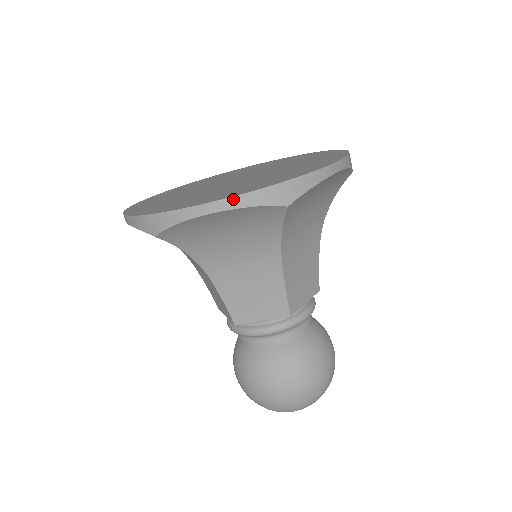
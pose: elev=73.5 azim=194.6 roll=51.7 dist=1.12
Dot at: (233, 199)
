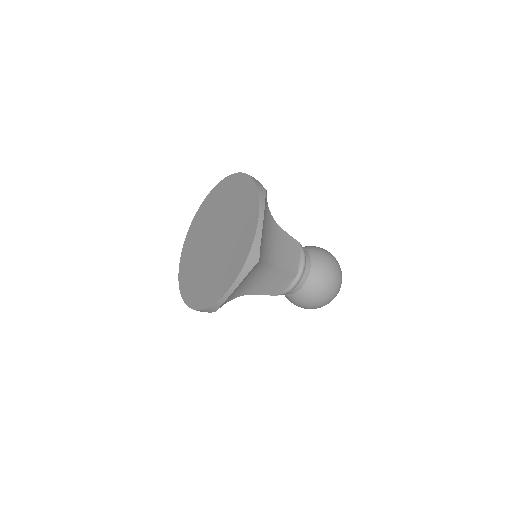
Dot at: (236, 282)
